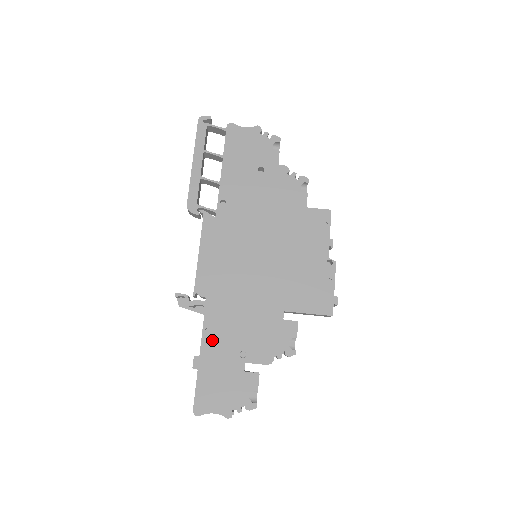
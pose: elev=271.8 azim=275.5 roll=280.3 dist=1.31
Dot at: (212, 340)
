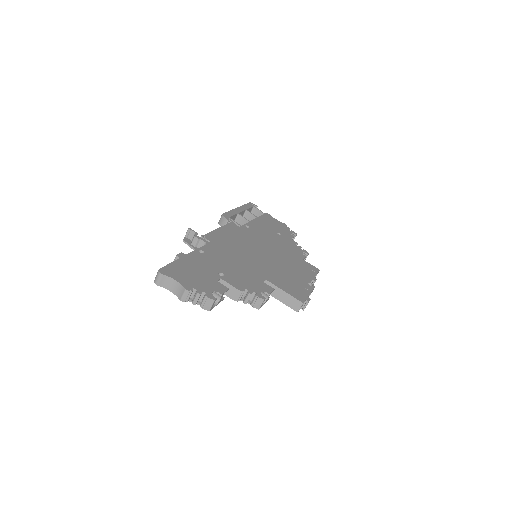
Dot at: (202, 256)
